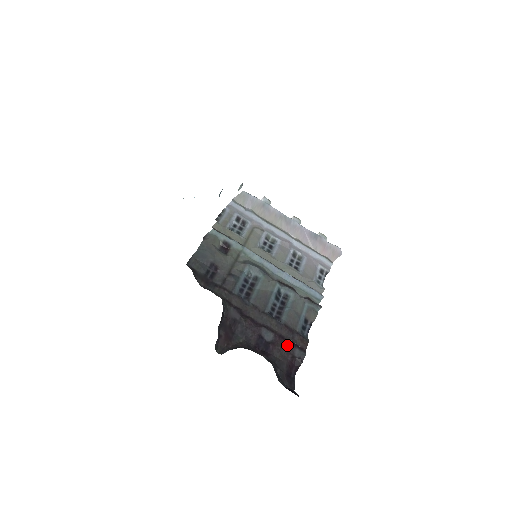
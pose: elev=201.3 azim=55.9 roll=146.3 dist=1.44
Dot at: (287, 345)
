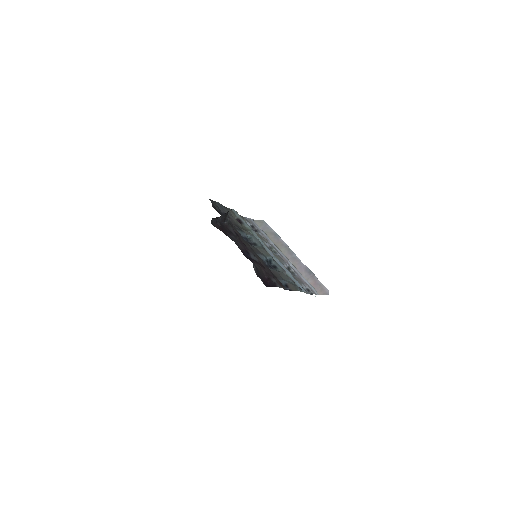
Dot at: (267, 271)
